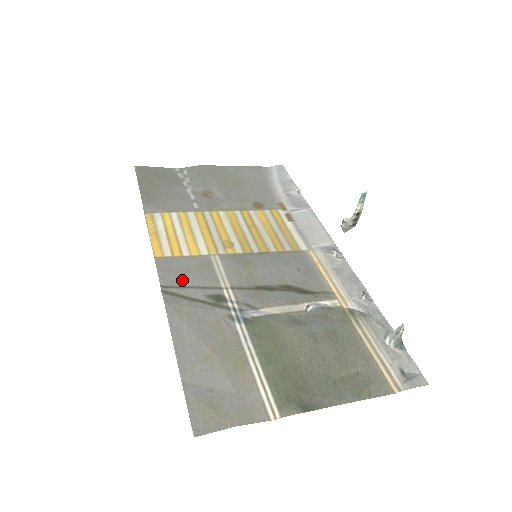
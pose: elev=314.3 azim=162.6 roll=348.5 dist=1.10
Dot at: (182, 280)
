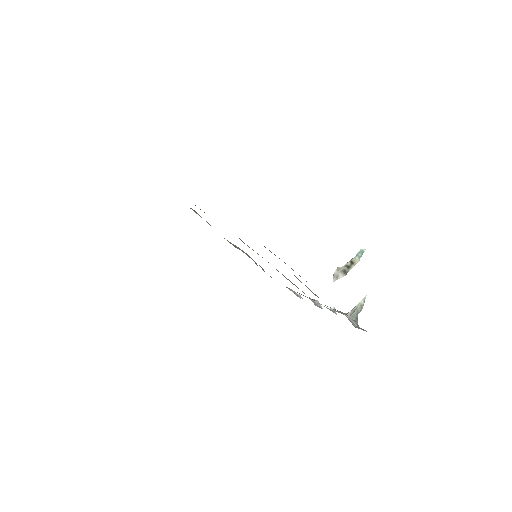
Dot at: occluded
